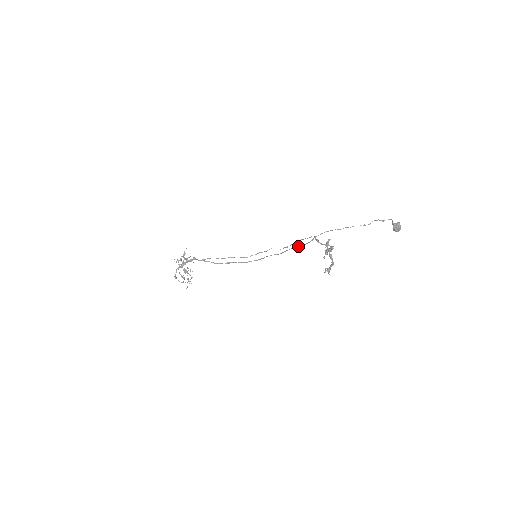
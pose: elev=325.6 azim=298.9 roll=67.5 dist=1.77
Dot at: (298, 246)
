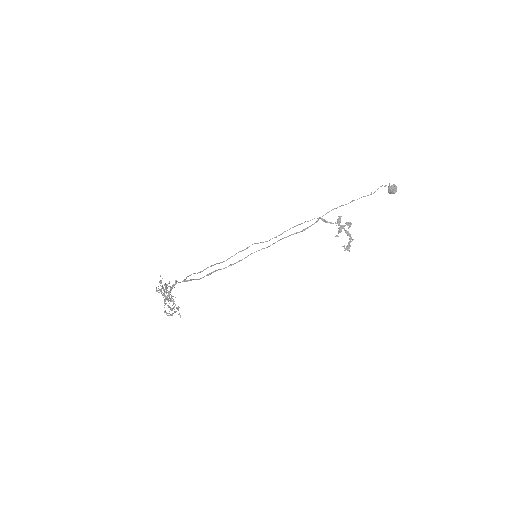
Dot at: occluded
